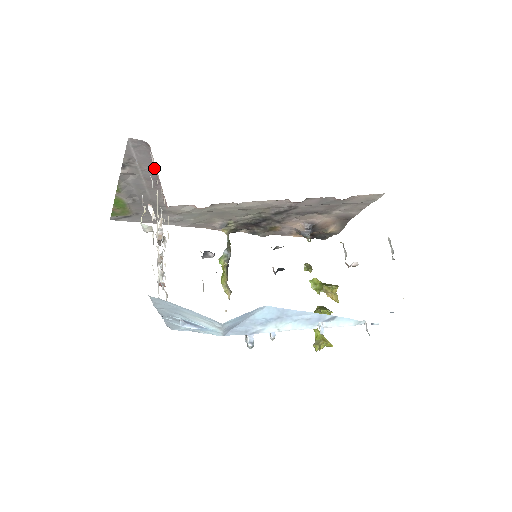
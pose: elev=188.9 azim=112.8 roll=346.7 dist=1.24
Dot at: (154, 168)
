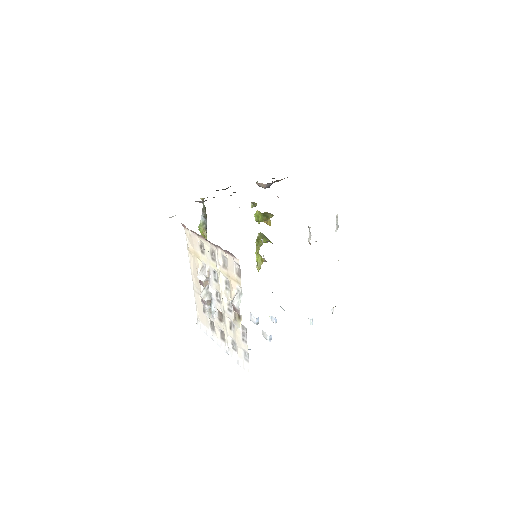
Dot at: (215, 245)
